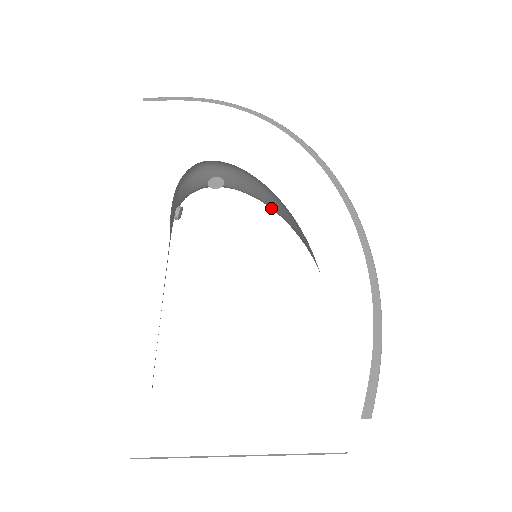
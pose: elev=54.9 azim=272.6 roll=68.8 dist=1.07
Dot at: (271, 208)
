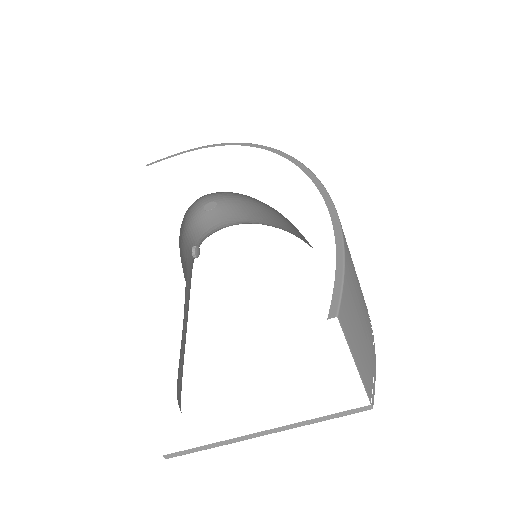
Dot at: (276, 227)
